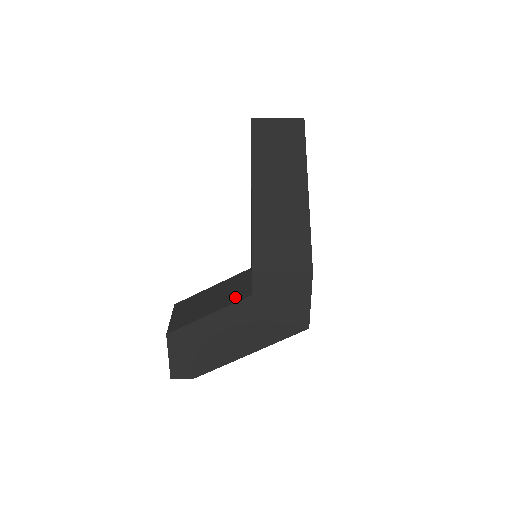
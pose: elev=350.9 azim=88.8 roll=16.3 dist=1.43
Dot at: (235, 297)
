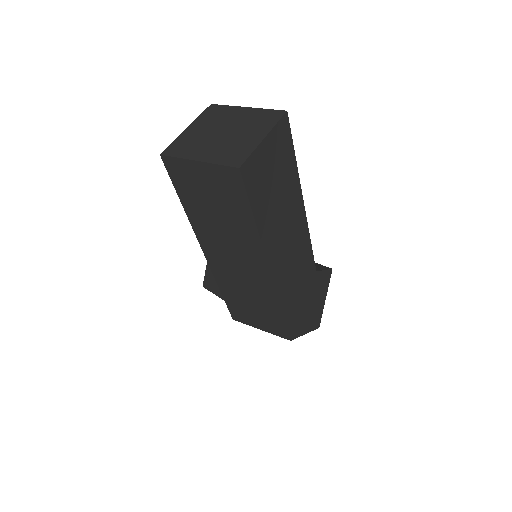
Dot at: occluded
